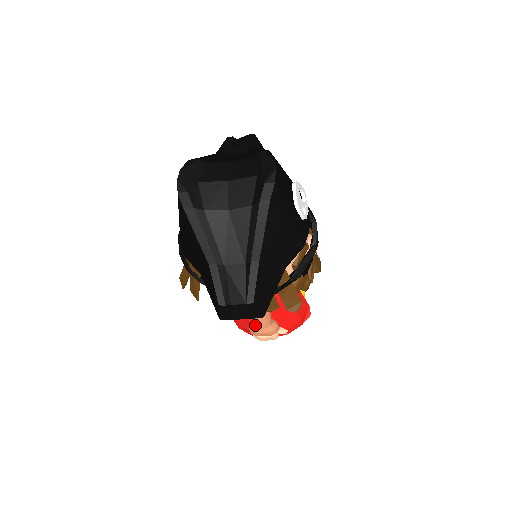
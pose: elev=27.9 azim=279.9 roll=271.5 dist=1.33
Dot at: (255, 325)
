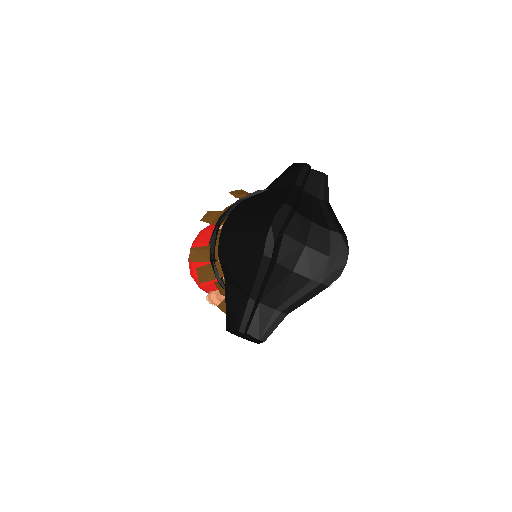
Dot at: (217, 297)
